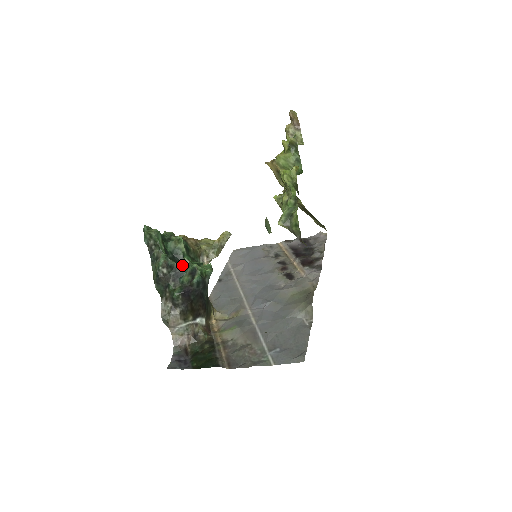
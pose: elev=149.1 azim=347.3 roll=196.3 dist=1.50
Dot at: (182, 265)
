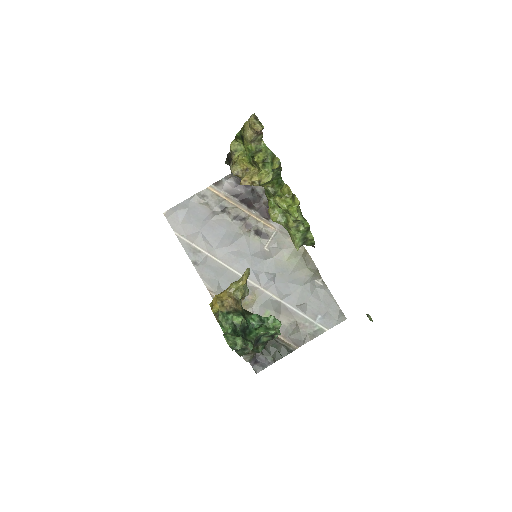
Dot at: (259, 336)
